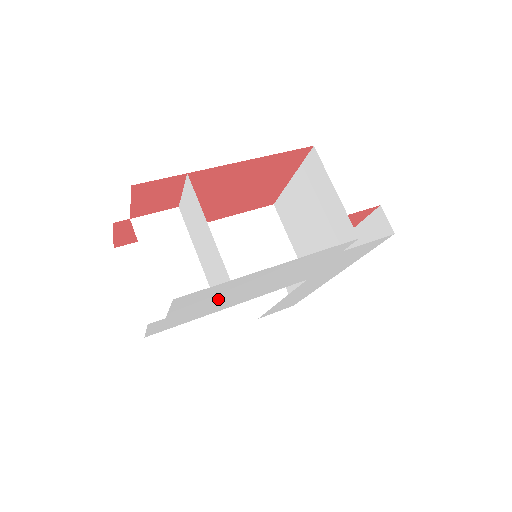
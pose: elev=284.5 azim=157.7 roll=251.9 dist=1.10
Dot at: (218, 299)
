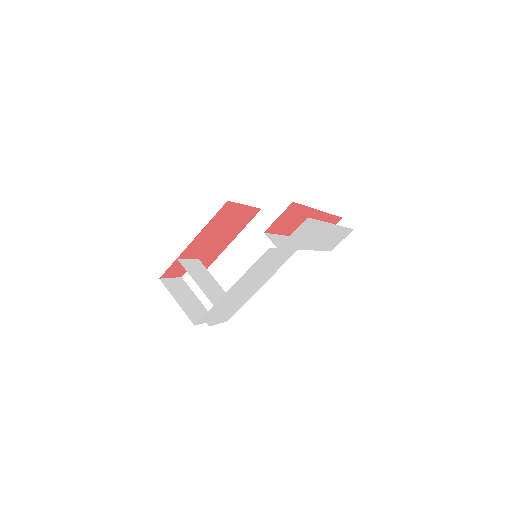
Dot at: (233, 301)
